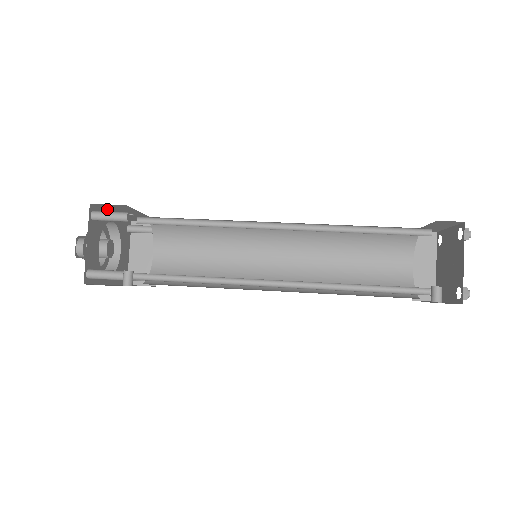
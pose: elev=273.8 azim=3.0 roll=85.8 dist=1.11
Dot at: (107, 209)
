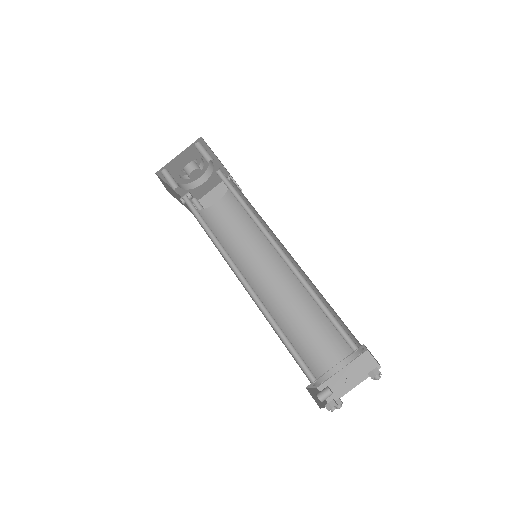
Dot at: occluded
